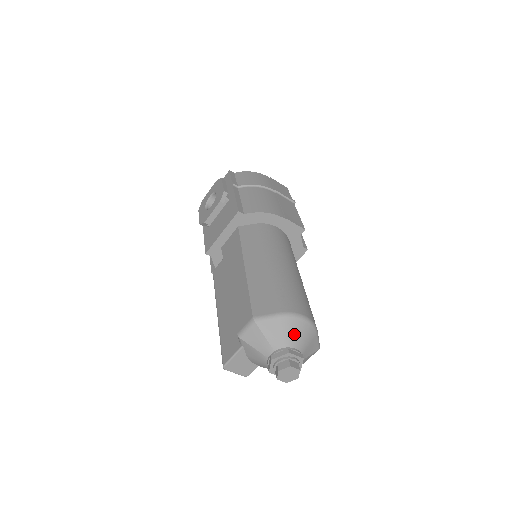
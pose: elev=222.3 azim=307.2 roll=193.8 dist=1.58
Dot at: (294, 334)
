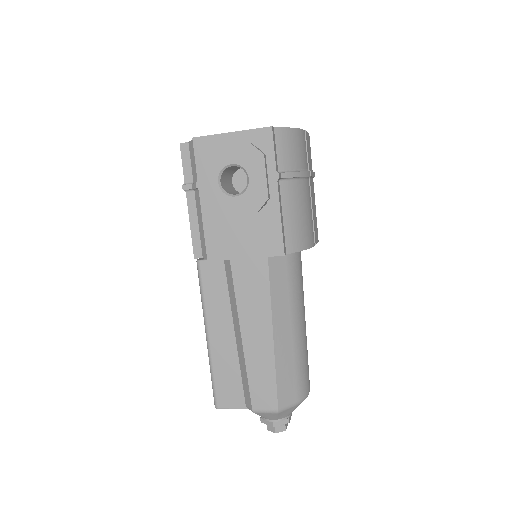
Dot at: occluded
